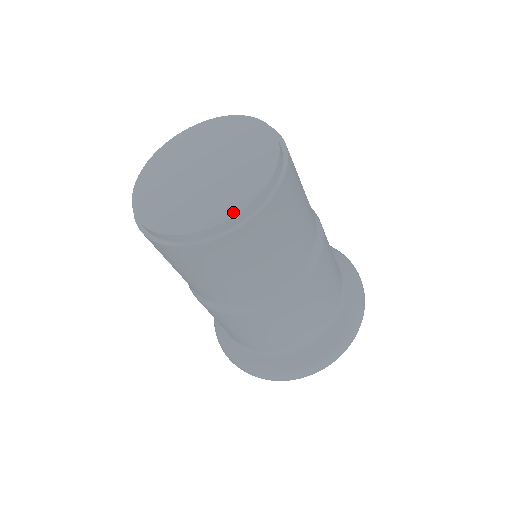
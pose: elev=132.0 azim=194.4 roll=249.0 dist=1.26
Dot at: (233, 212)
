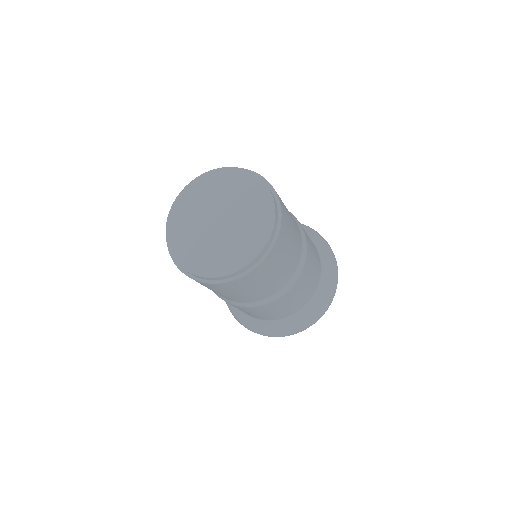
Dot at: (255, 254)
